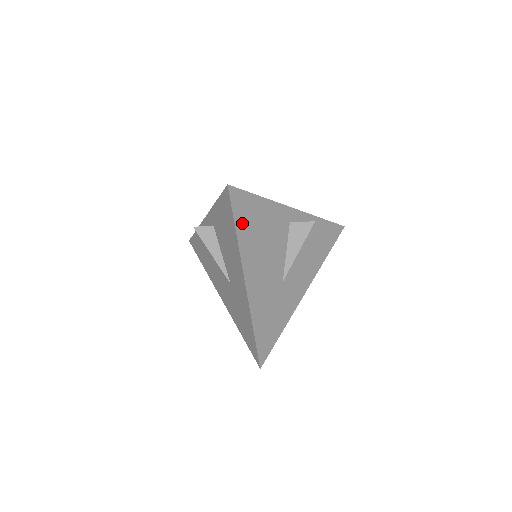
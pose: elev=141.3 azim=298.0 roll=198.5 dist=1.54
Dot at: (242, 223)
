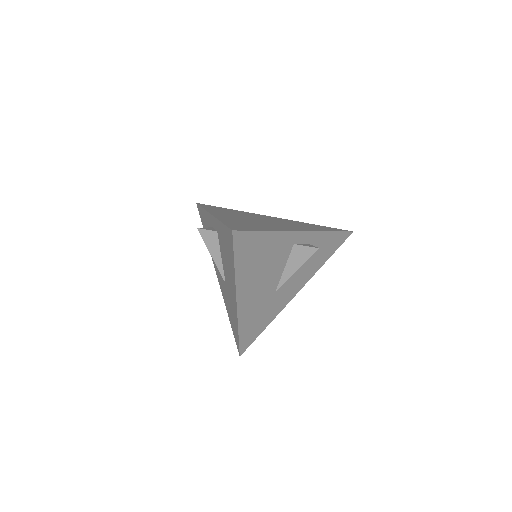
Dot at: (242, 258)
